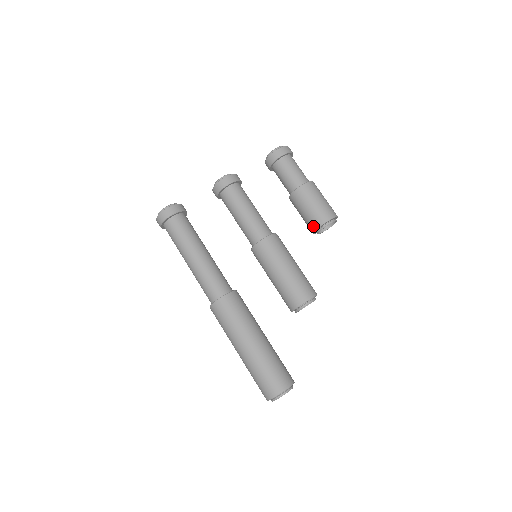
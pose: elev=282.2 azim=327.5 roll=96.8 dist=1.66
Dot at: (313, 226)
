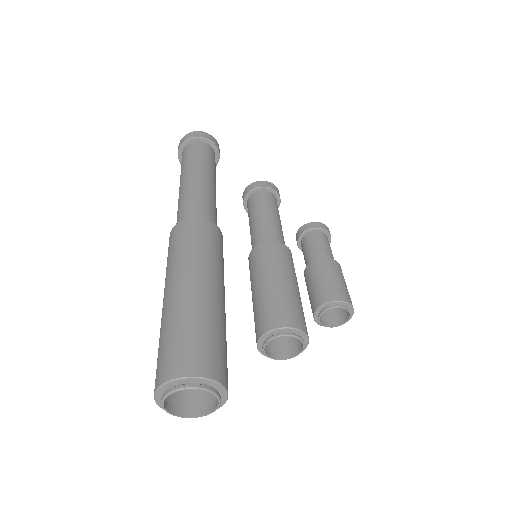
Dot at: (327, 297)
